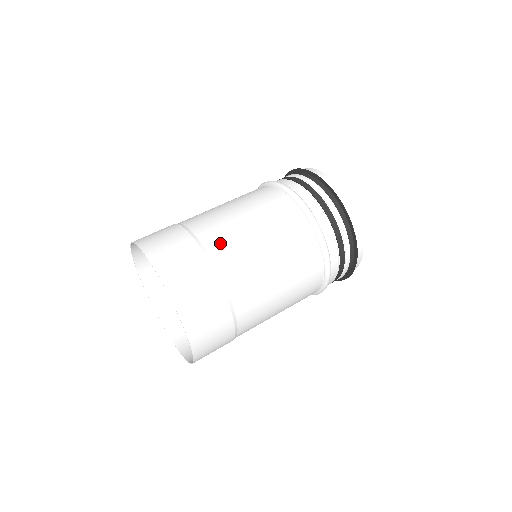
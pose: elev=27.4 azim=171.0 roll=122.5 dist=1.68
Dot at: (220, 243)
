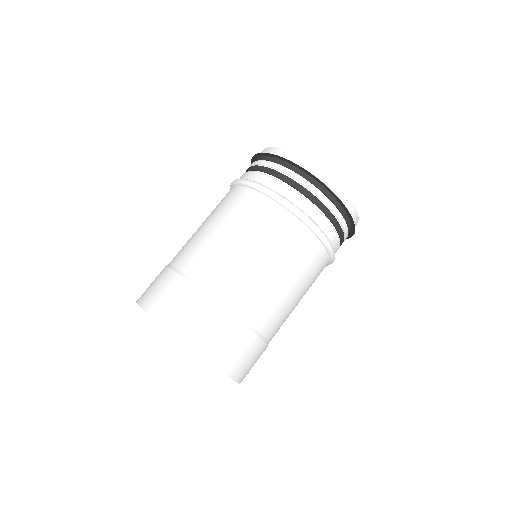
Dot at: (232, 289)
